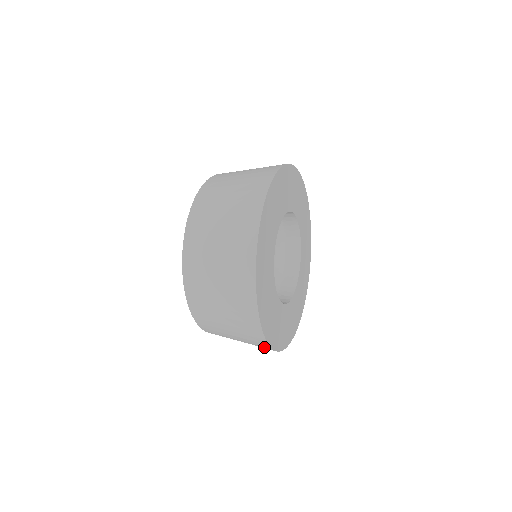
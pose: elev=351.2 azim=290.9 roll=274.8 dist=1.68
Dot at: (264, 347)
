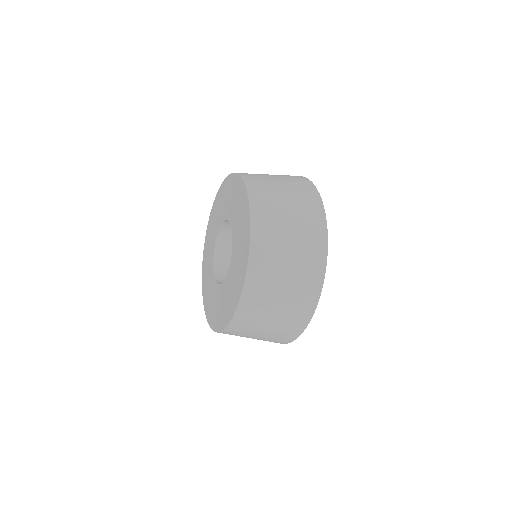
Dot at: occluded
